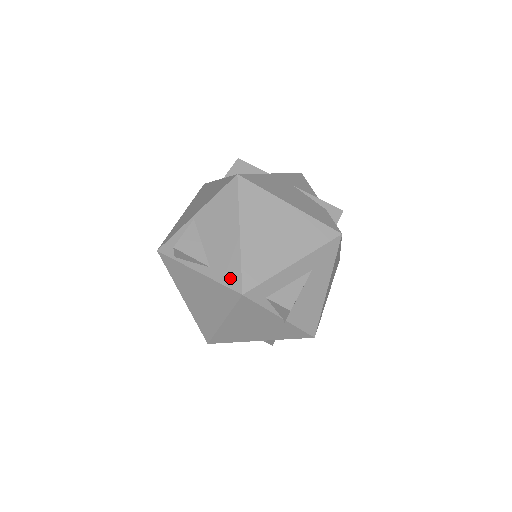
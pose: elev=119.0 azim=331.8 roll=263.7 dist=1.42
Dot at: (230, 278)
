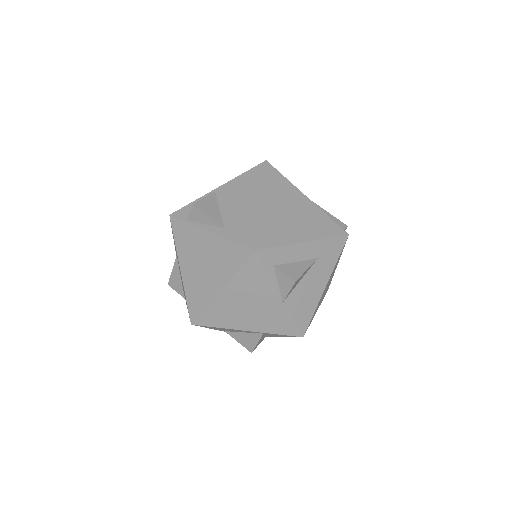
Dot at: (244, 237)
